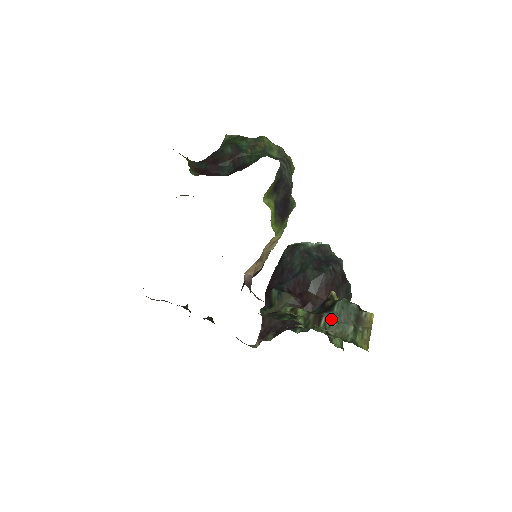
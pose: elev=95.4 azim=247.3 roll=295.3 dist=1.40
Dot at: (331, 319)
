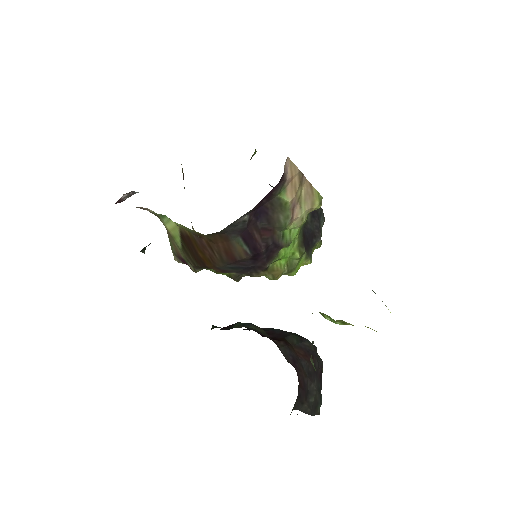
Dot at: occluded
